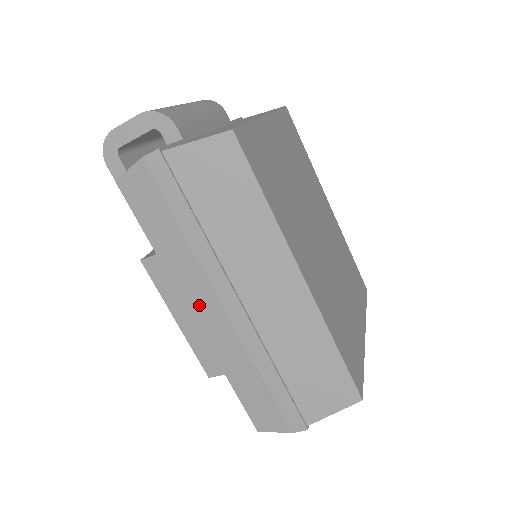
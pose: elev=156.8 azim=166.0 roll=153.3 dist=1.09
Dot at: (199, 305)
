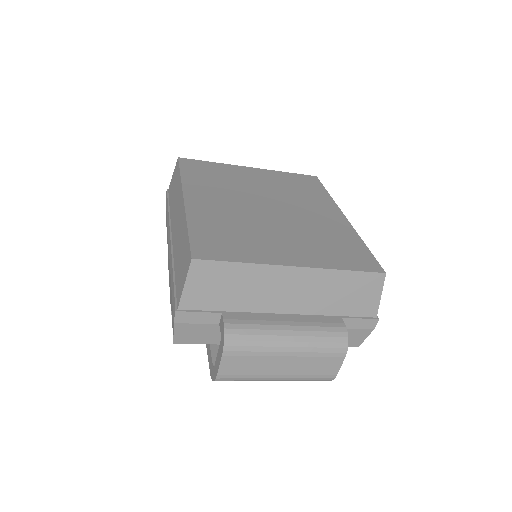
Dot at: occluded
